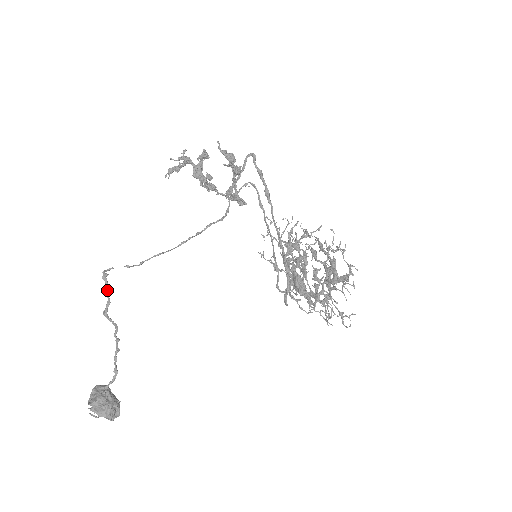
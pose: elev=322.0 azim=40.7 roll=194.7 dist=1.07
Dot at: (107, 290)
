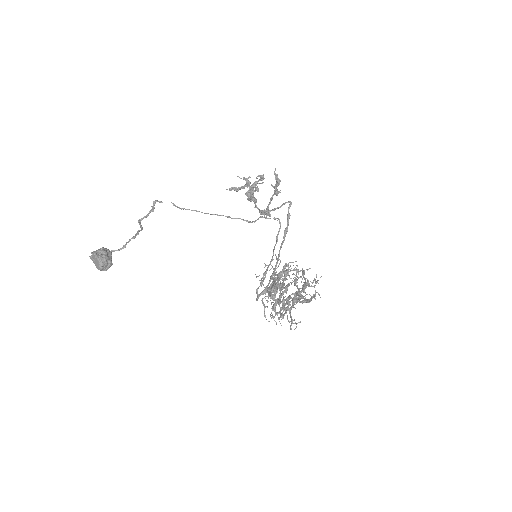
Dot at: (151, 209)
